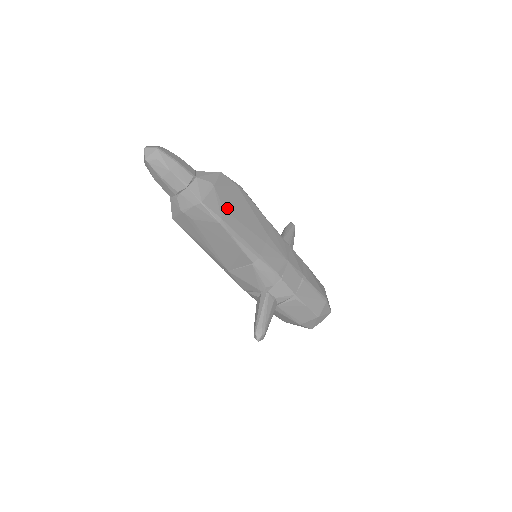
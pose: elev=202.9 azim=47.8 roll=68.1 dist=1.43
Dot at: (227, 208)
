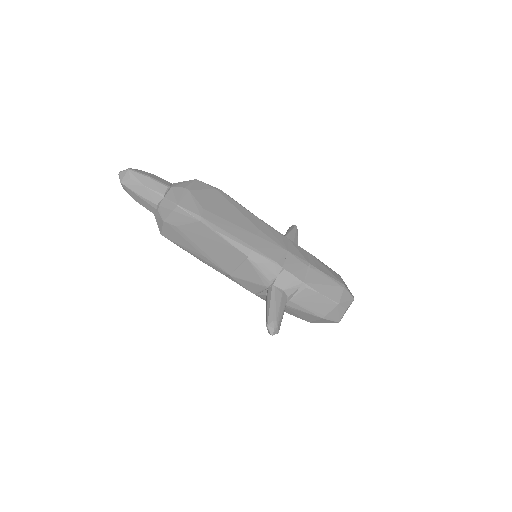
Dot at: (206, 208)
